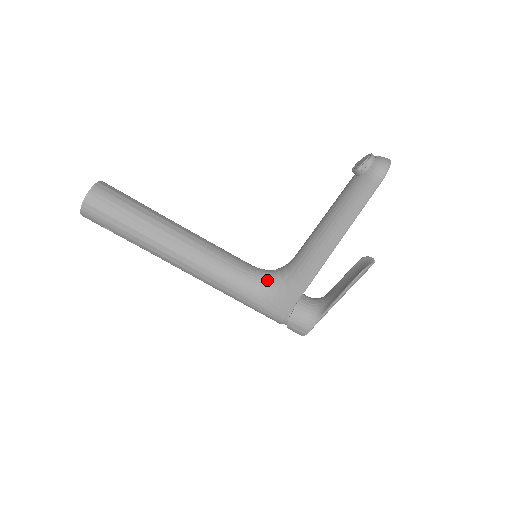
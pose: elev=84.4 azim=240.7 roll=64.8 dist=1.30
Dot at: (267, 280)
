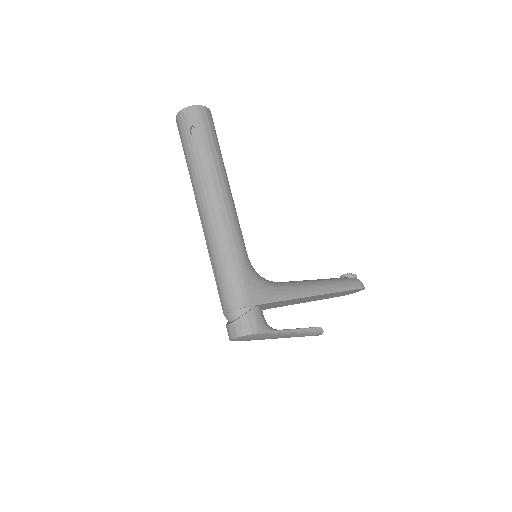
Dot at: occluded
